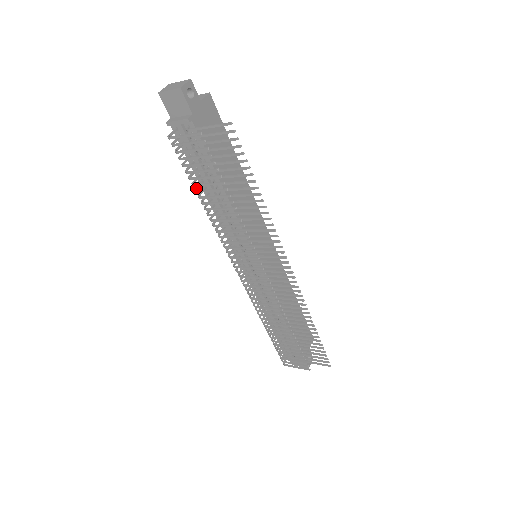
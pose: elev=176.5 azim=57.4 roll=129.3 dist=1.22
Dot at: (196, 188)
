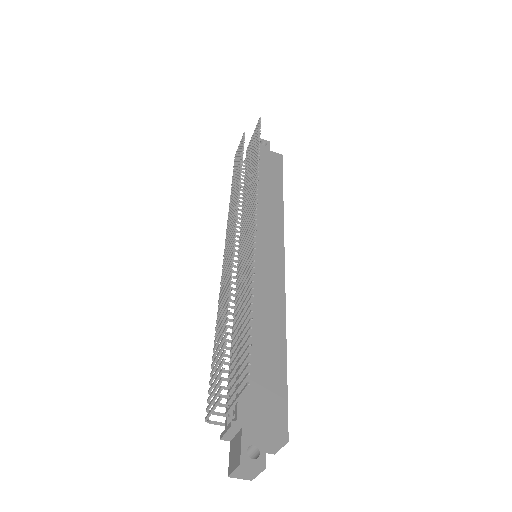
Dot at: occluded
